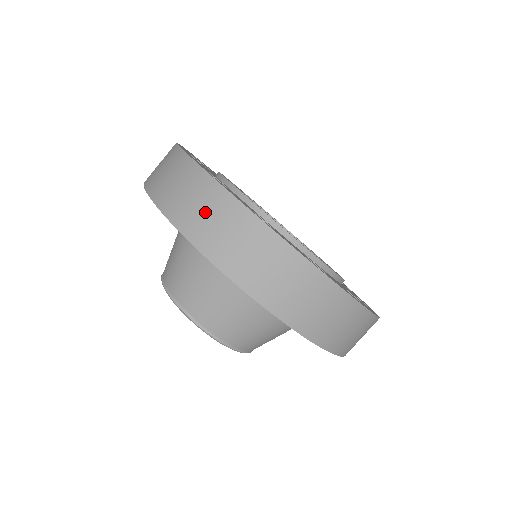
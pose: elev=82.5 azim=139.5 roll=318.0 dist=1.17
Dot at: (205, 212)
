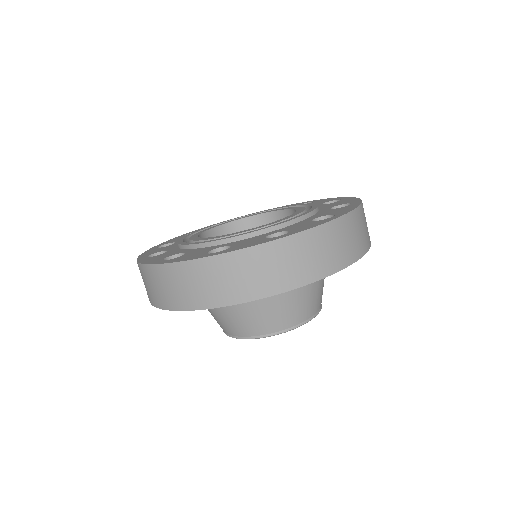
Dot at: (253, 273)
